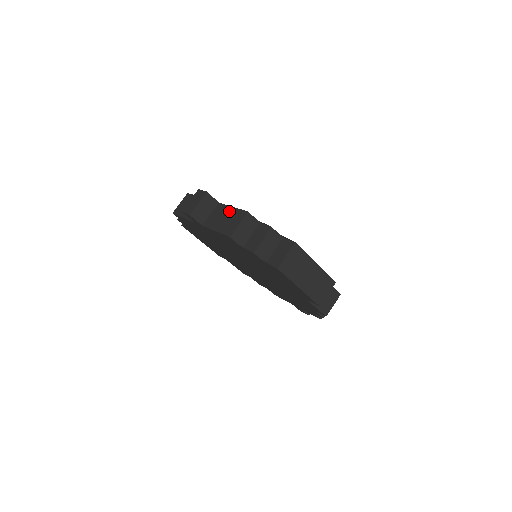
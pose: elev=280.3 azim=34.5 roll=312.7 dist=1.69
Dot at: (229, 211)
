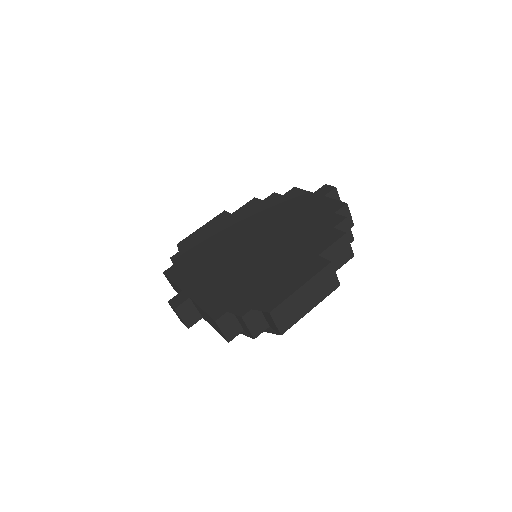
Dot at: (204, 313)
